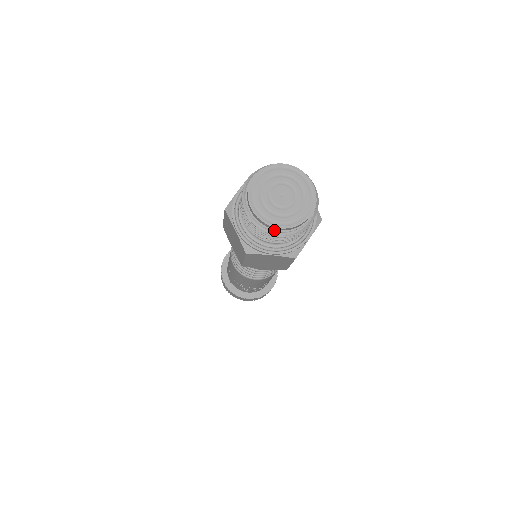
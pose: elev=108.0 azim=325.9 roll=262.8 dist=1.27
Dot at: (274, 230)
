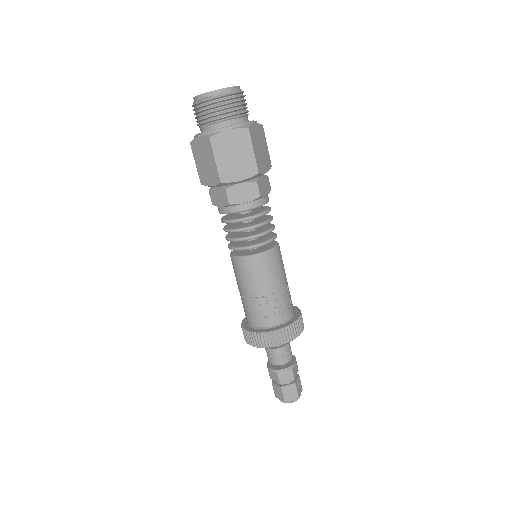
Dot at: (215, 95)
